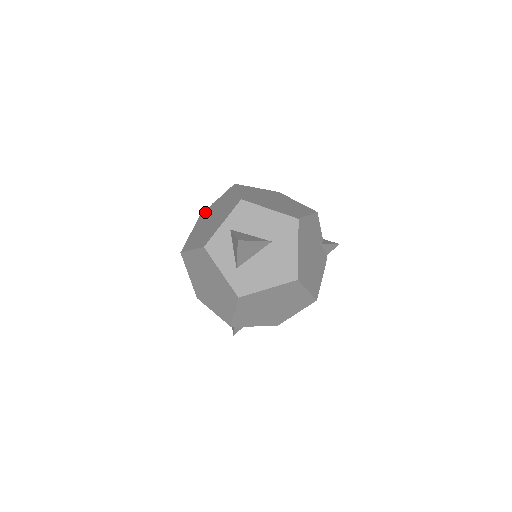
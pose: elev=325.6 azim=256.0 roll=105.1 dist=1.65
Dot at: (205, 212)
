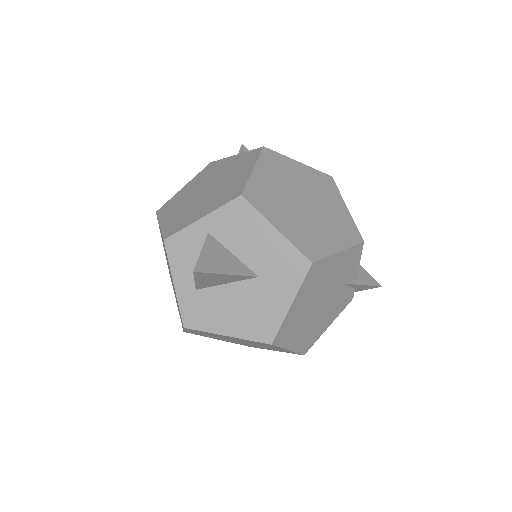
Dot at: (215, 164)
